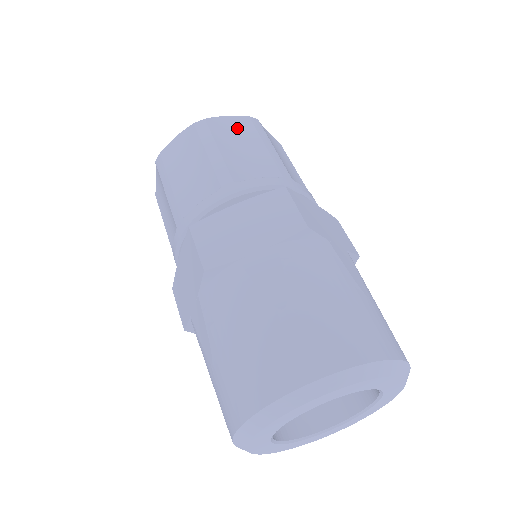
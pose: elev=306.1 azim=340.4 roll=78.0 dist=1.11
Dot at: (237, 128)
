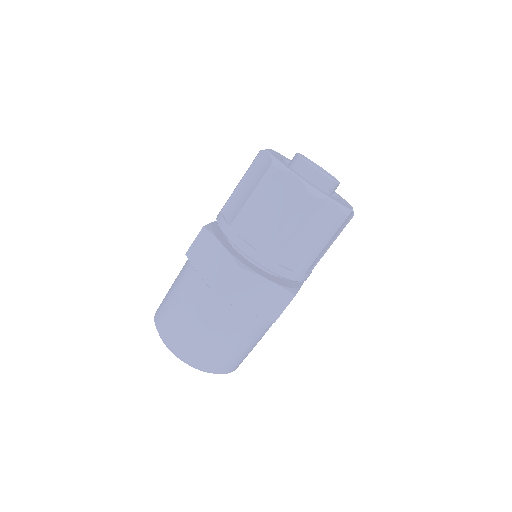
Dot at: (289, 194)
